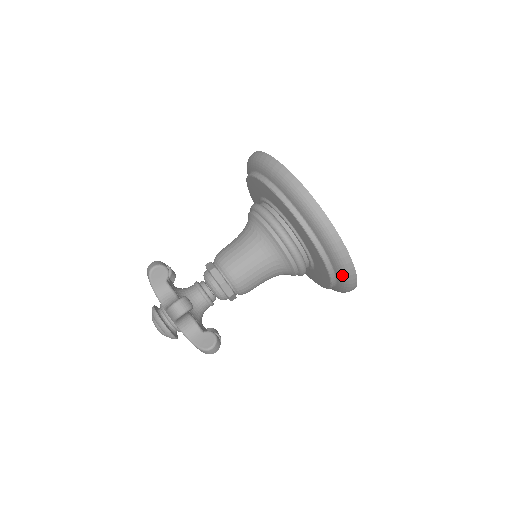
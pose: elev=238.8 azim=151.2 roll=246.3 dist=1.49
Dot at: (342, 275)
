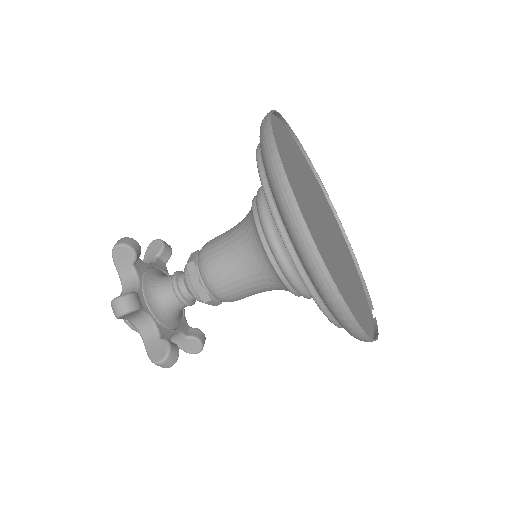
Dot at: (340, 323)
